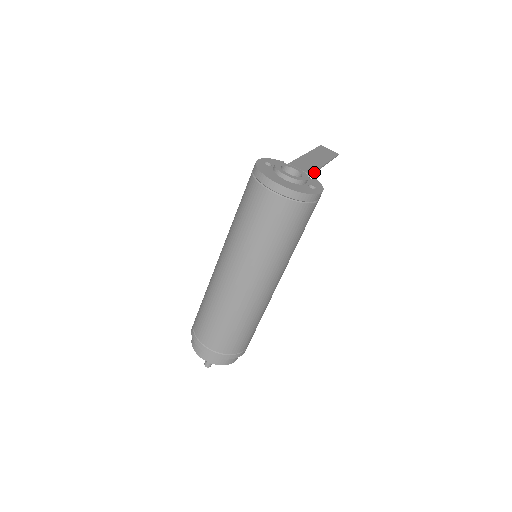
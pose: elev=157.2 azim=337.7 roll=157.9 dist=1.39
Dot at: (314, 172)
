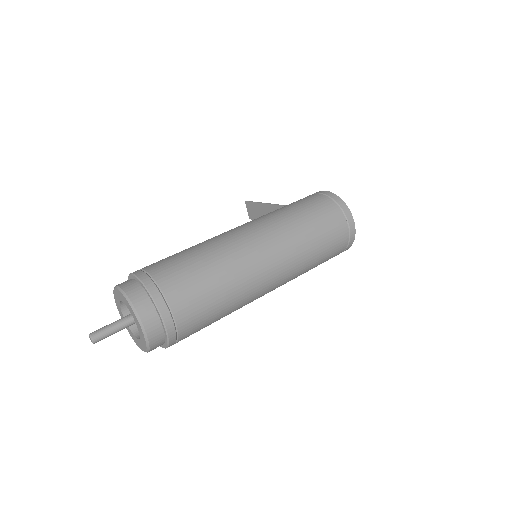
Dot at: occluded
